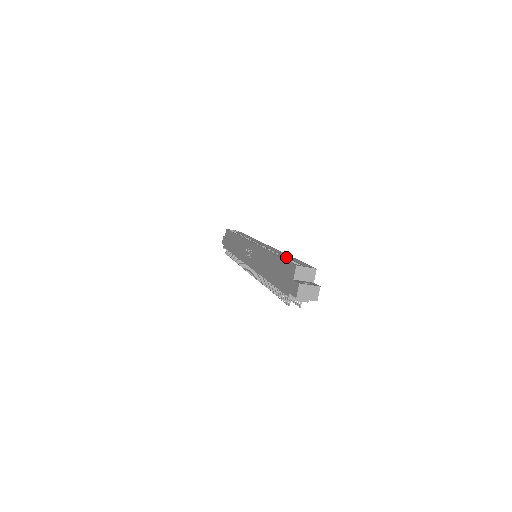
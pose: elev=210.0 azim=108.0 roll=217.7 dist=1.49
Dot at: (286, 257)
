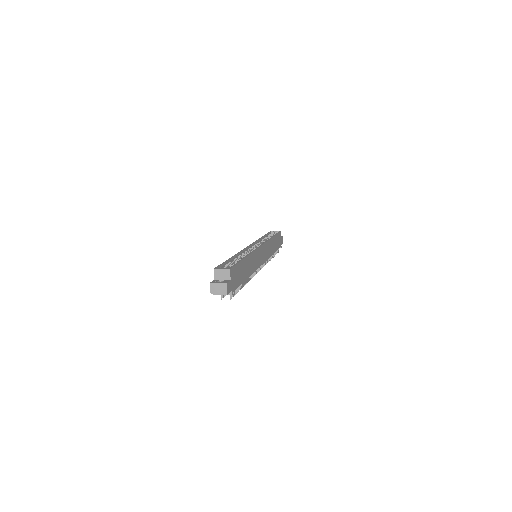
Dot at: occluded
